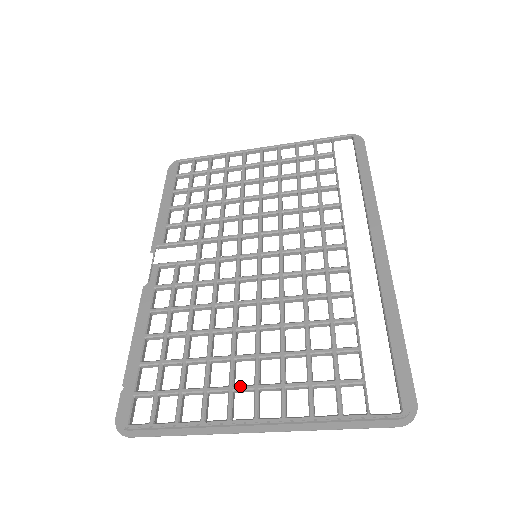
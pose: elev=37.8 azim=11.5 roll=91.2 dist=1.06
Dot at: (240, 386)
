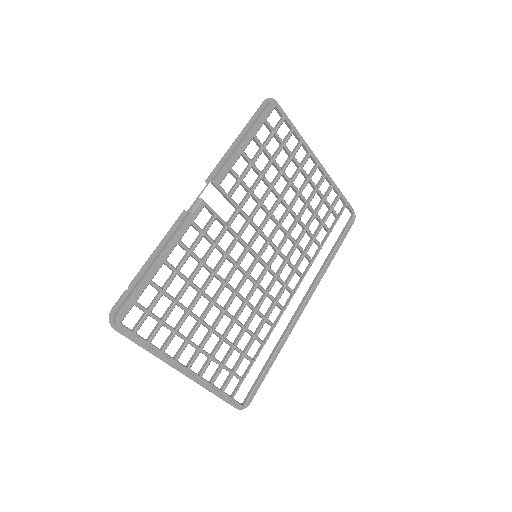
Dot at: (194, 344)
